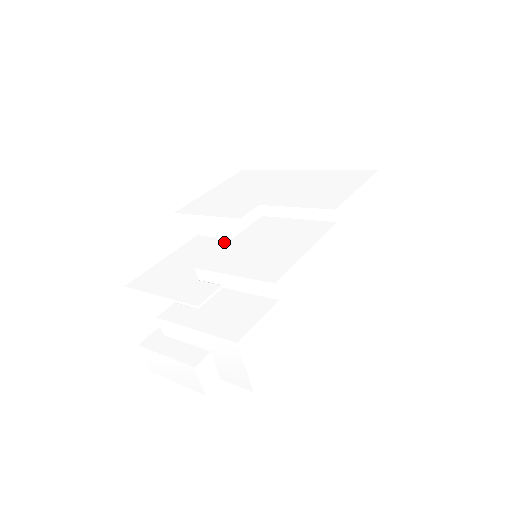
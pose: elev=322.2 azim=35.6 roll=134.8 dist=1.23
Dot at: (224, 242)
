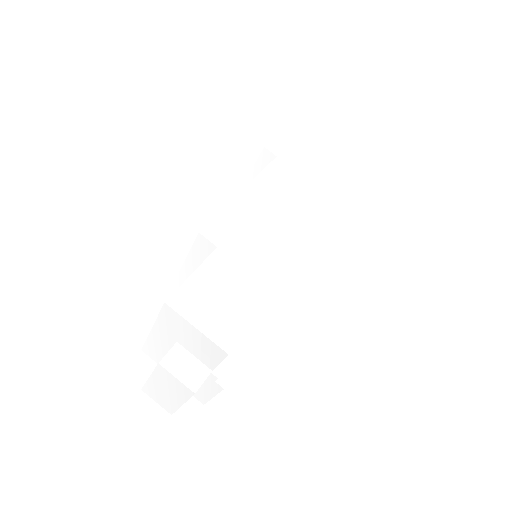
Dot at: occluded
